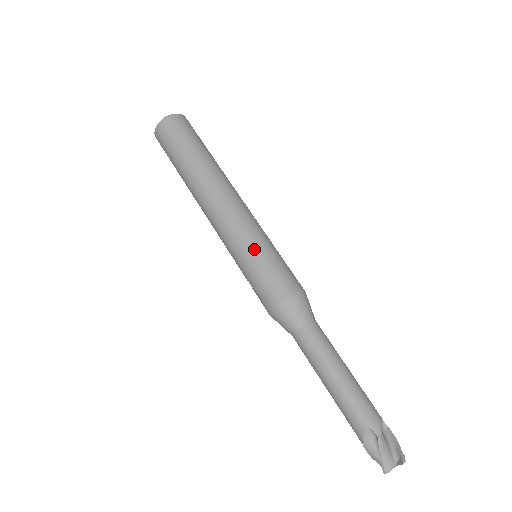
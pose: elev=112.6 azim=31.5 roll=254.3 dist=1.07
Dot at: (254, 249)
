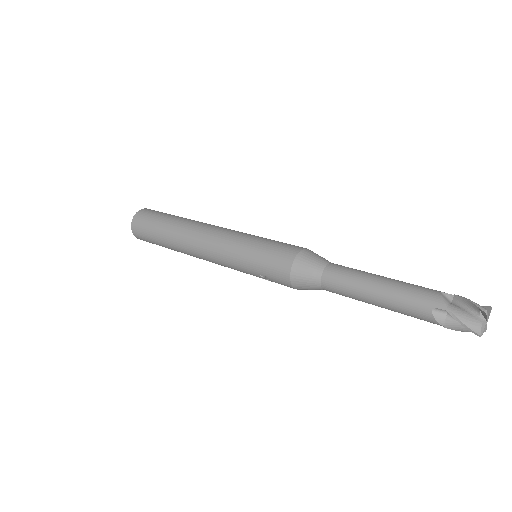
Dot at: (245, 253)
